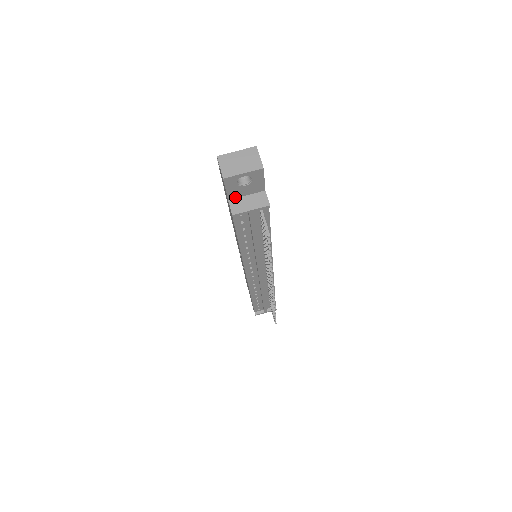
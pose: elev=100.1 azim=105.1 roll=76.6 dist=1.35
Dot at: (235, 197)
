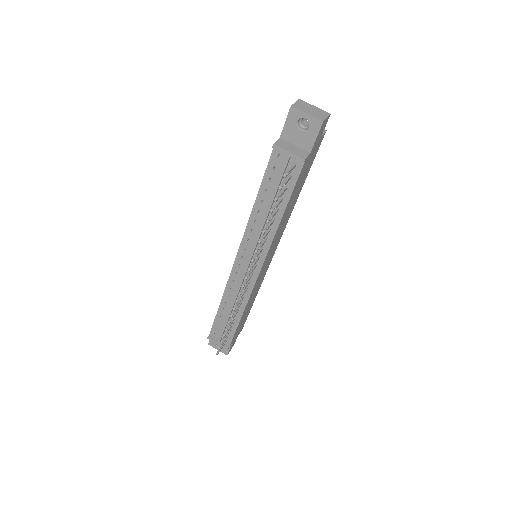
Dot at: (286, 139)
